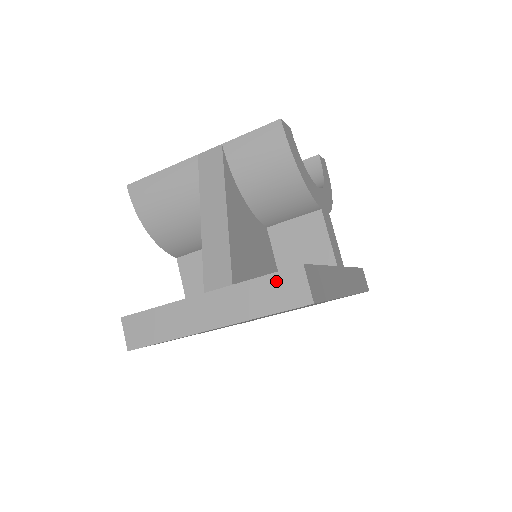
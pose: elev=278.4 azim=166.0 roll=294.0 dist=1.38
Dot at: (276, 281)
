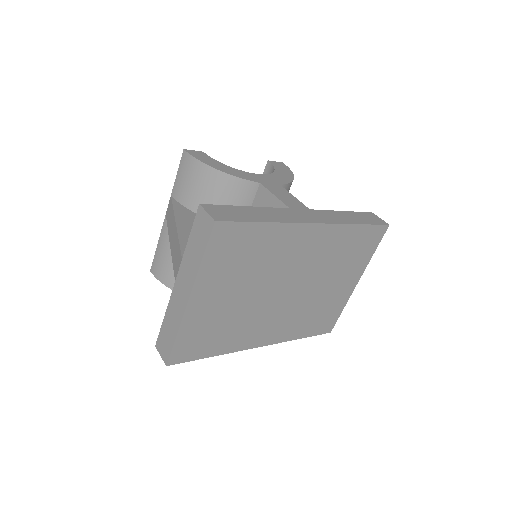
Dot at: (195, 231)
